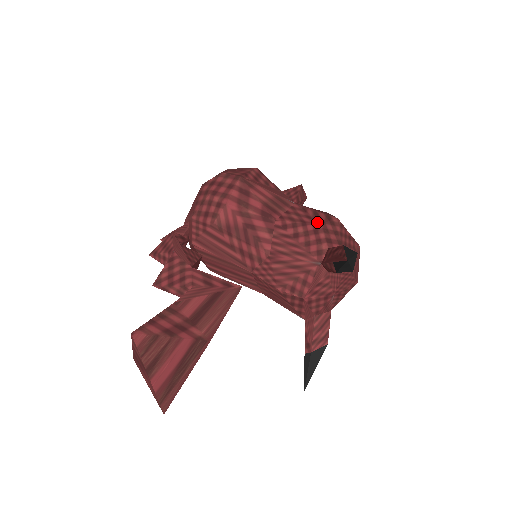
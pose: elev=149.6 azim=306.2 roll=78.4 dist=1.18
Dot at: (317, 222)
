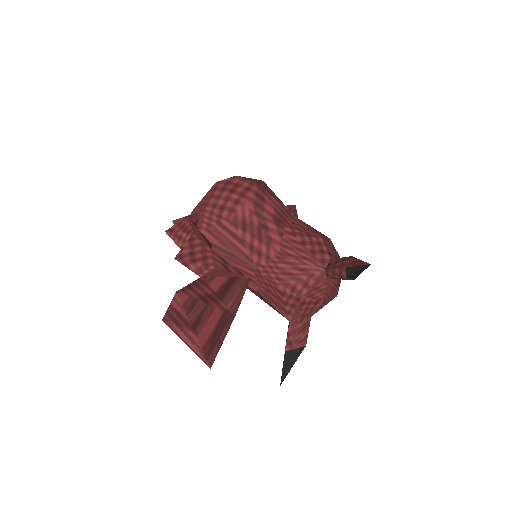
Dot at: (319, 236)
